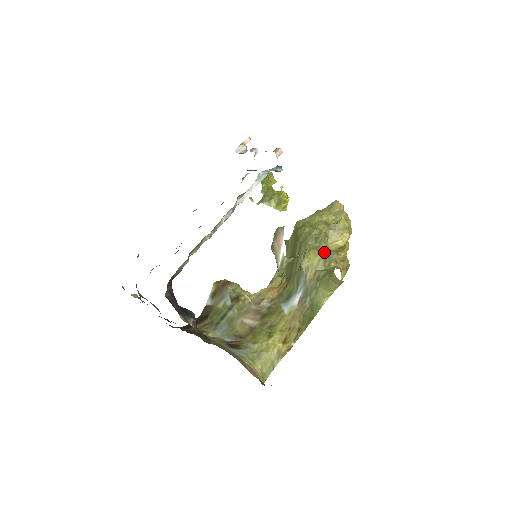
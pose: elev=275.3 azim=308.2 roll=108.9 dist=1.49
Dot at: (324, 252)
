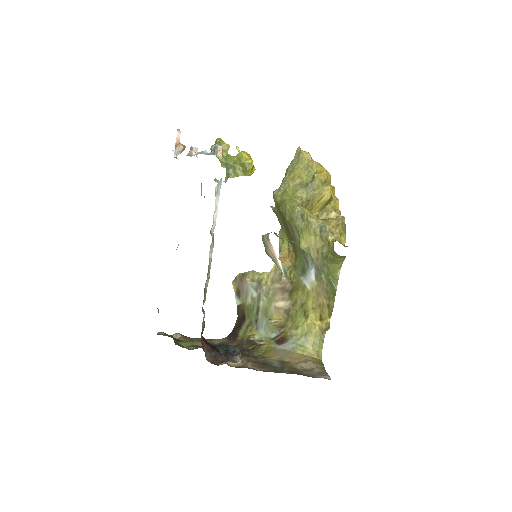
Dot at: (316, 228)
